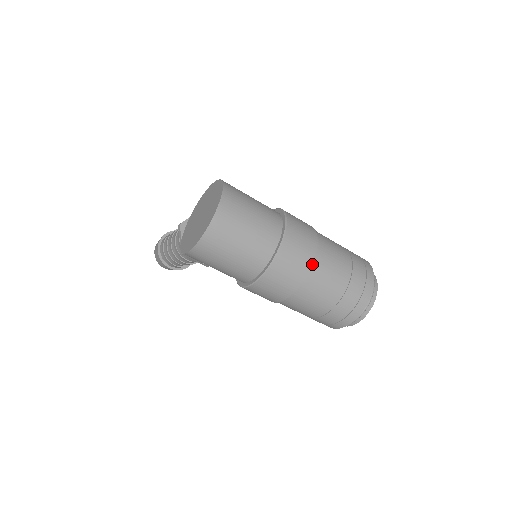
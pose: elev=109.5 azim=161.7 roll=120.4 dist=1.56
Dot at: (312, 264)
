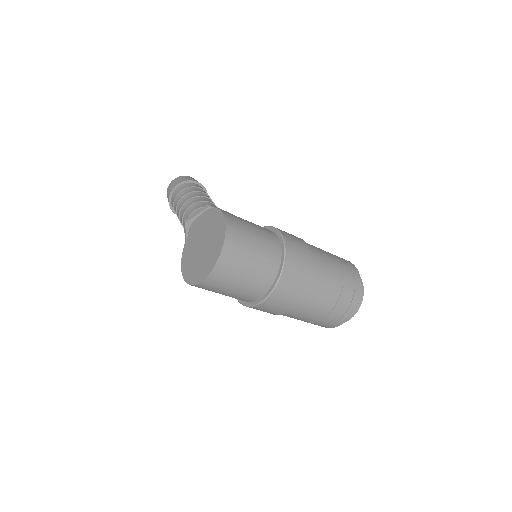
Dot at: (298, 303)
